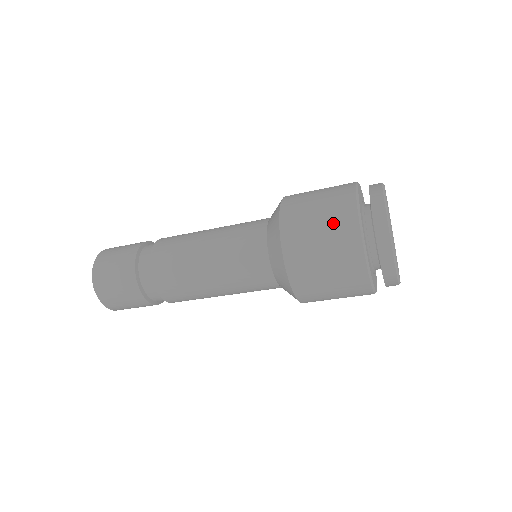
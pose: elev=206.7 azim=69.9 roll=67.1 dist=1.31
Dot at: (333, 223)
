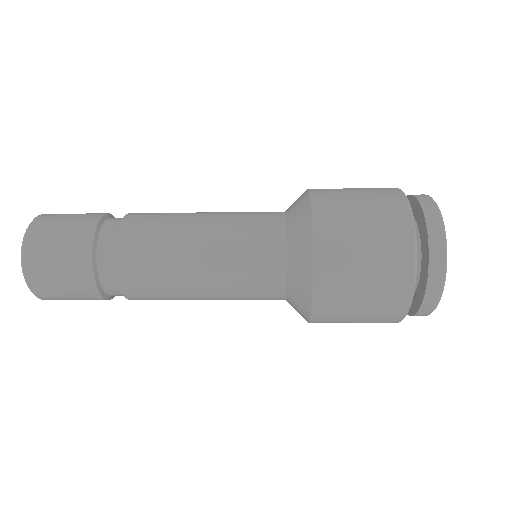
Dot at: (375, 316)
